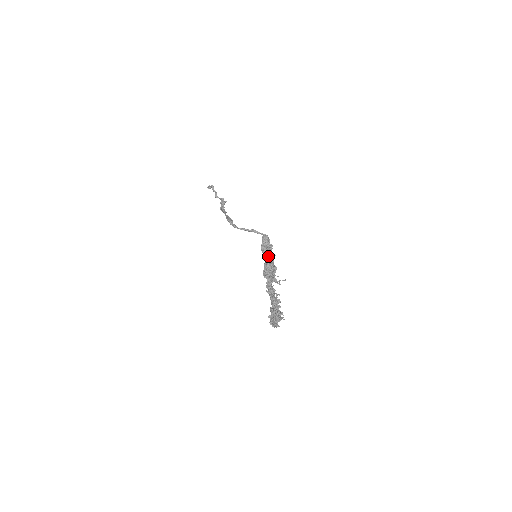
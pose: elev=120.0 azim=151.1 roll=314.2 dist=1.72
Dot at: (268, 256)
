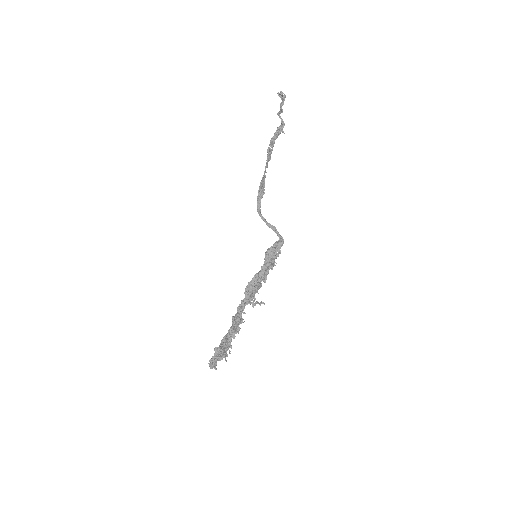
Dot at: (267, 266)
